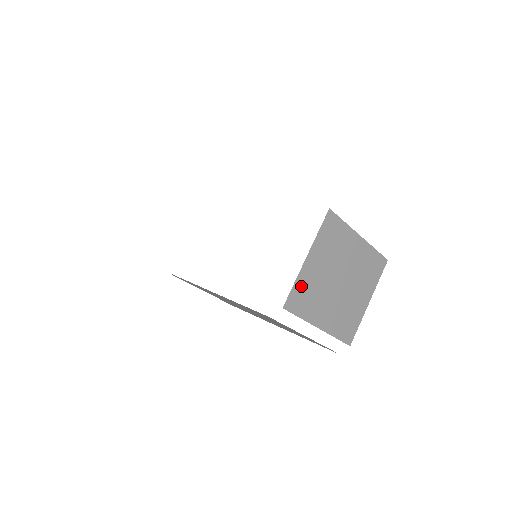
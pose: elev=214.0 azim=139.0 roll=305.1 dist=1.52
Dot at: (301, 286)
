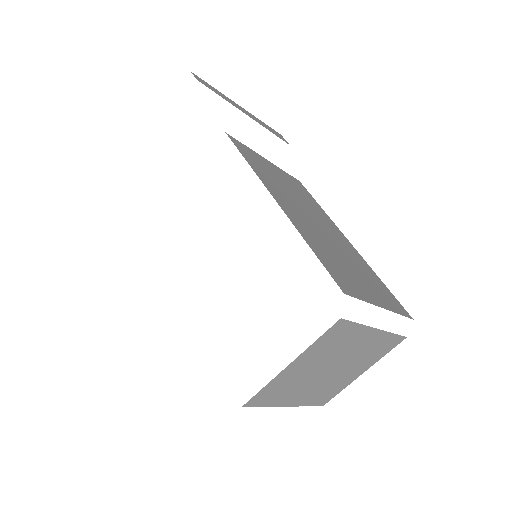
Dot at: (273, 386)
